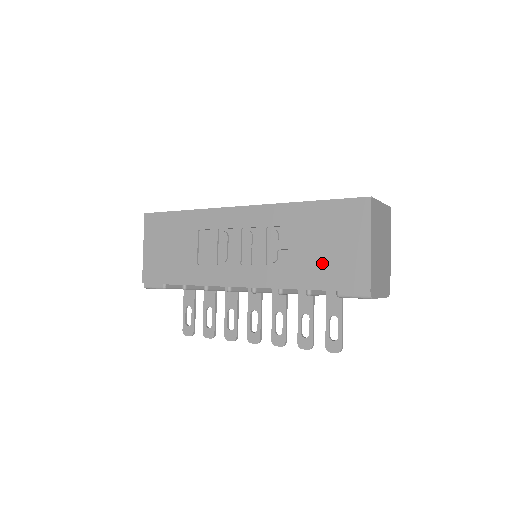
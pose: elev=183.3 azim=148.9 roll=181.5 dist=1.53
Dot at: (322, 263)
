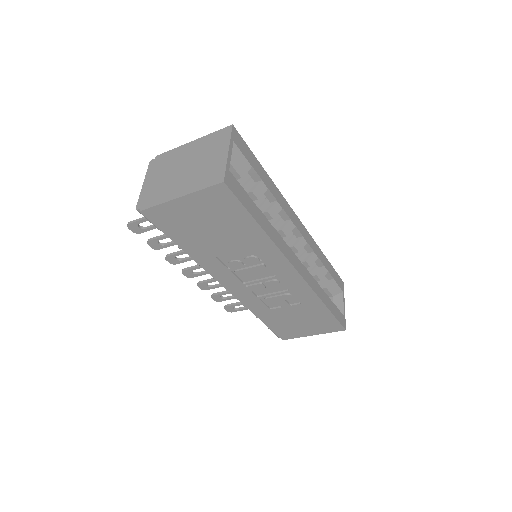
Dot at: (285, 322)
